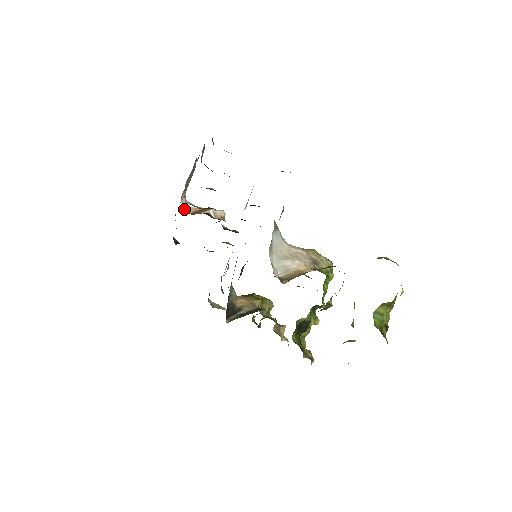
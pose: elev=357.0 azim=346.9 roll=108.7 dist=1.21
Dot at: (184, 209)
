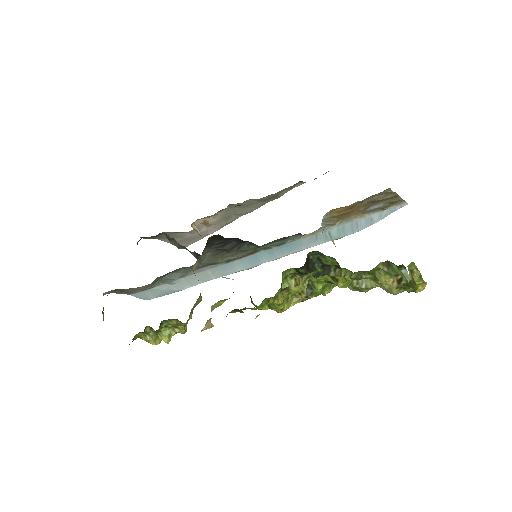
Dot at: (192, 225)
